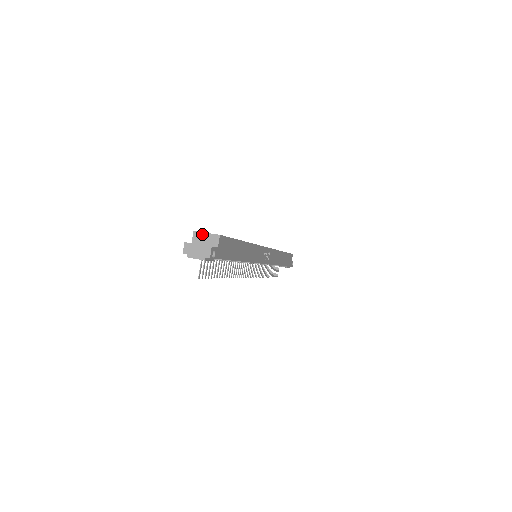
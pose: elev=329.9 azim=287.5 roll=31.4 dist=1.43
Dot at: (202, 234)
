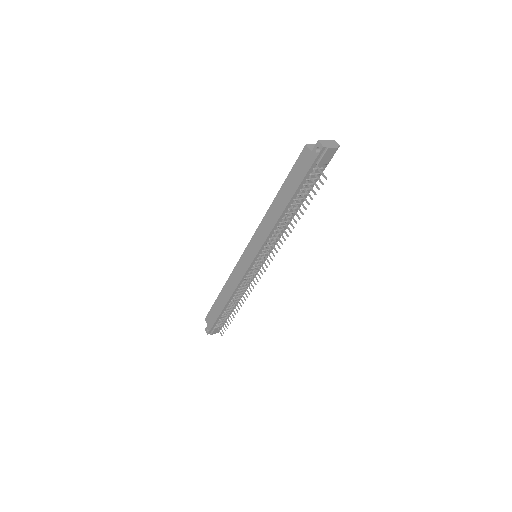
Dot at: (312, 145)
